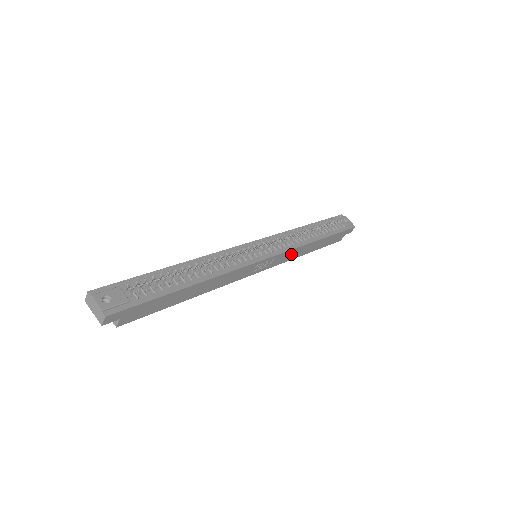
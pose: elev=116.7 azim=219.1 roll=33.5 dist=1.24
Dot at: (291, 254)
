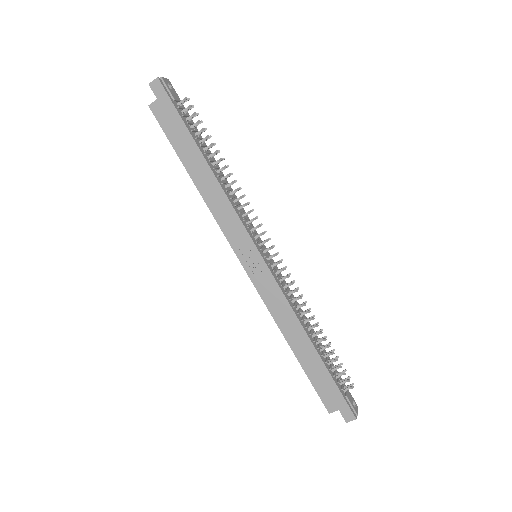
Dot at: (278, 304)
